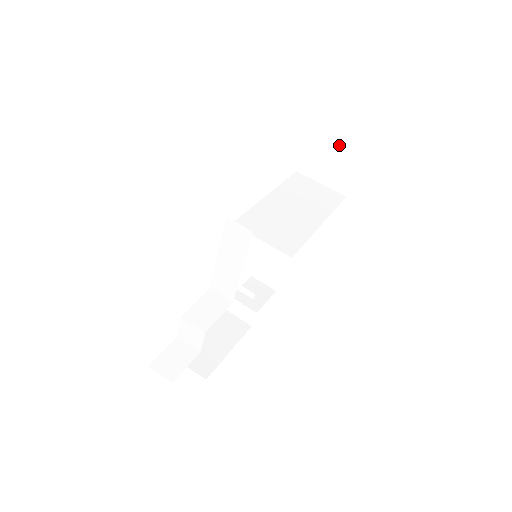
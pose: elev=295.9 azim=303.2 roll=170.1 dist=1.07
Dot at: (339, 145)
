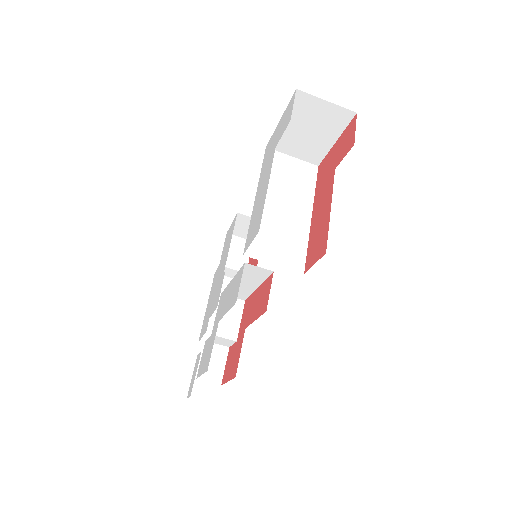
Dot at: (313, 128)
